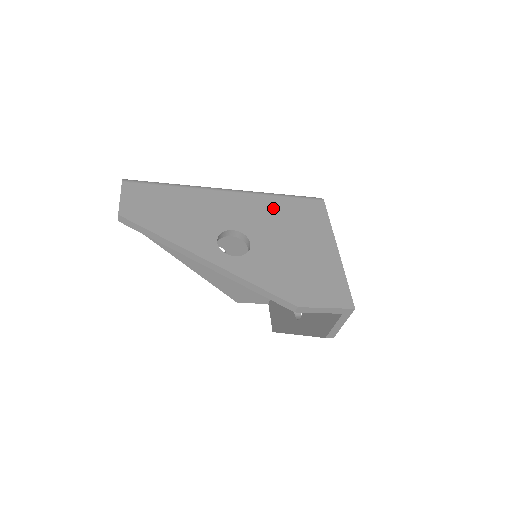
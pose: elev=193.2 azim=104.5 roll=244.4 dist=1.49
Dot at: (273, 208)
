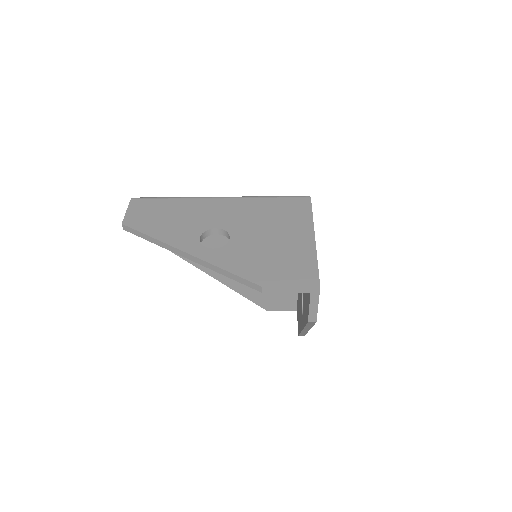
Dot at: (258, 208)
